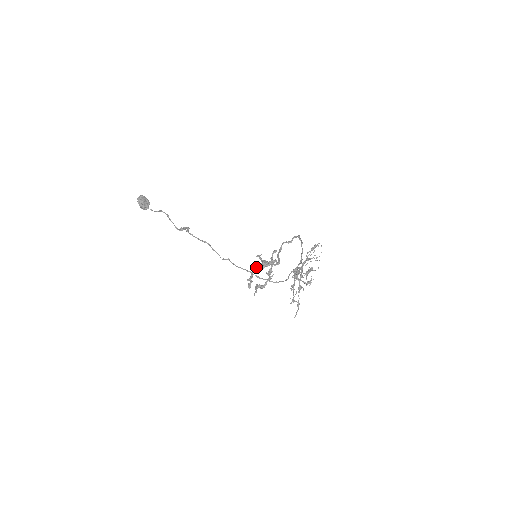
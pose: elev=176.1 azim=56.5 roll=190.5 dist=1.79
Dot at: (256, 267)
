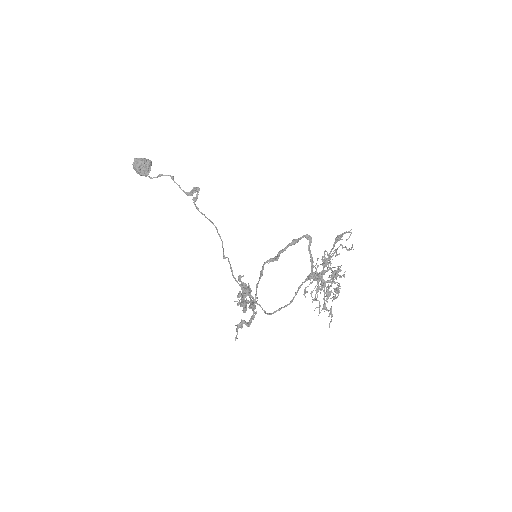
Dot at: occluded
